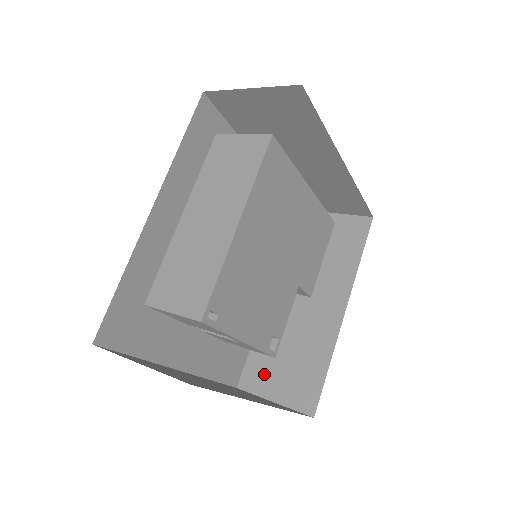
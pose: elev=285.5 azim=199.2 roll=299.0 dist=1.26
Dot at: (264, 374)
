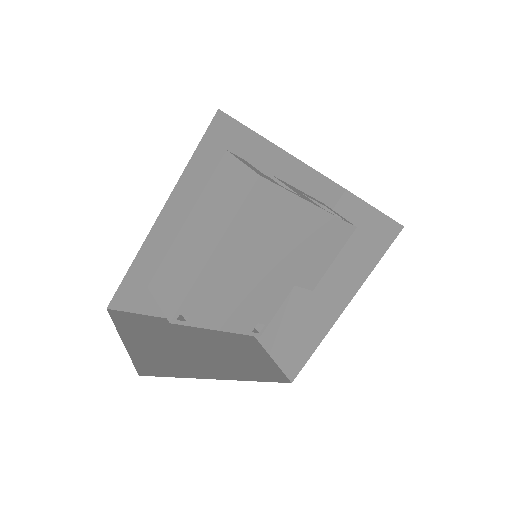
Dot at: (271, 331)
